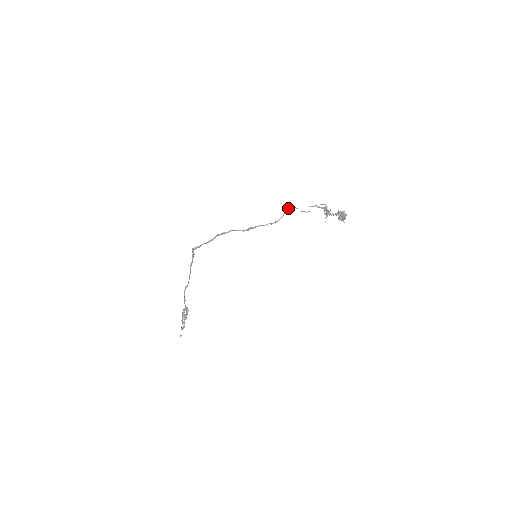
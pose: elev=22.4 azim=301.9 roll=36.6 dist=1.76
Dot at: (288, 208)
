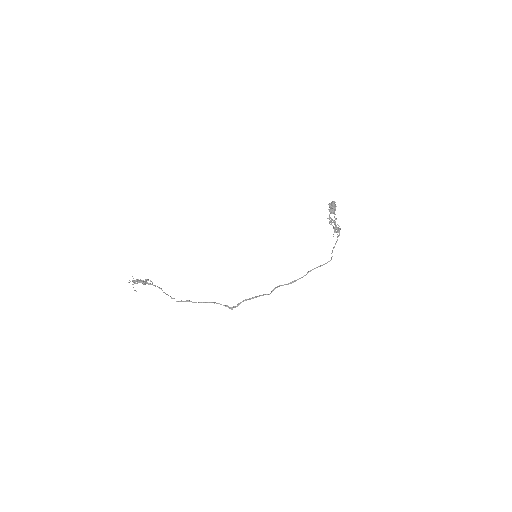
Dot at: occluded
